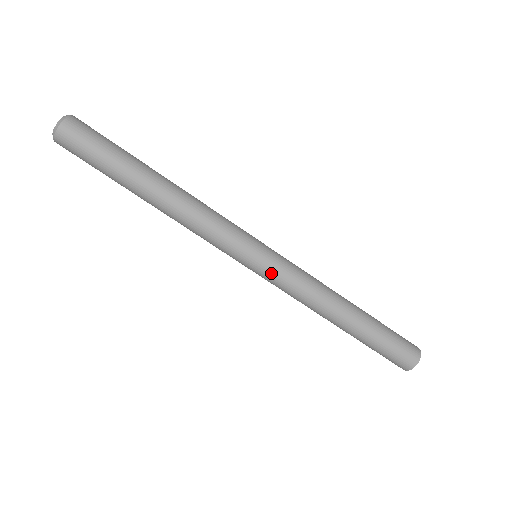
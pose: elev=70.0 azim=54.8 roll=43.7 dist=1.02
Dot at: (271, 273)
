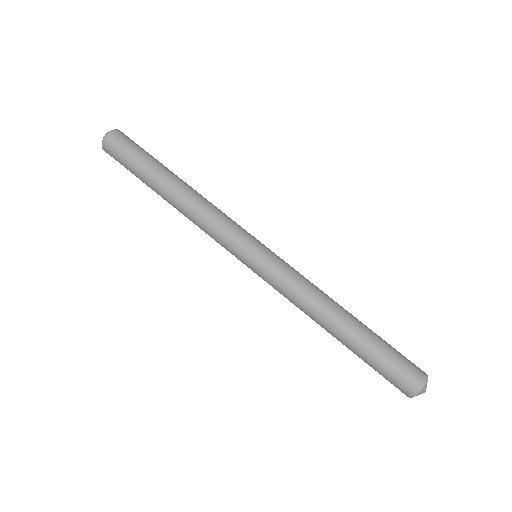
Dot at: (275, 259)
